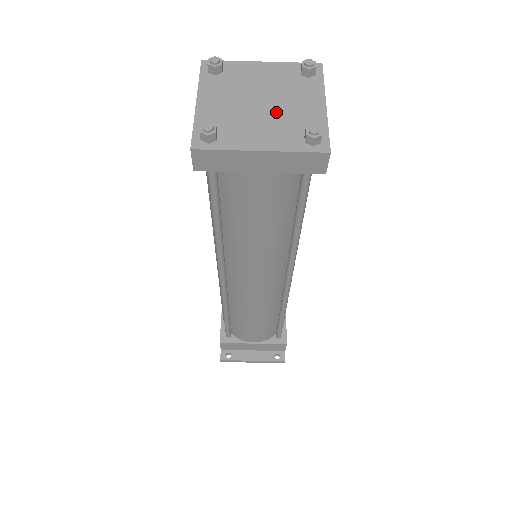
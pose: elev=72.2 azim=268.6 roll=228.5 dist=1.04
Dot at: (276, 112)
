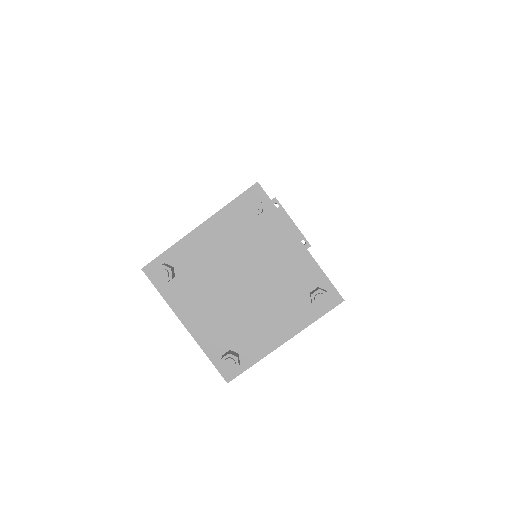
Dot at: (240, 306)
